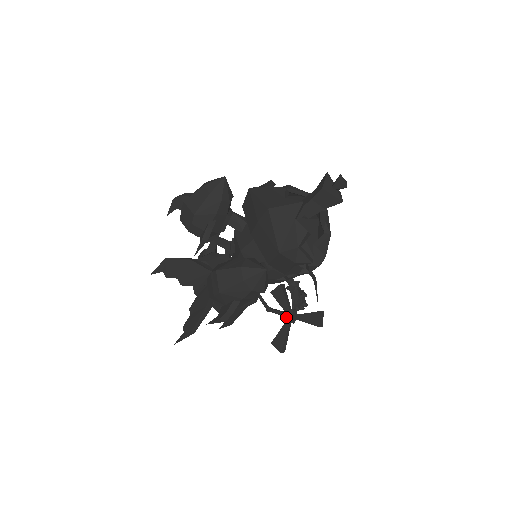
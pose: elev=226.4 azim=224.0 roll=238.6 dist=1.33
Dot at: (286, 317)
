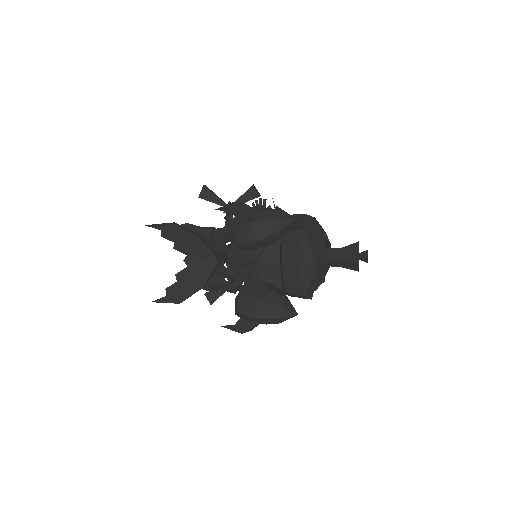
Dot at: occluded
